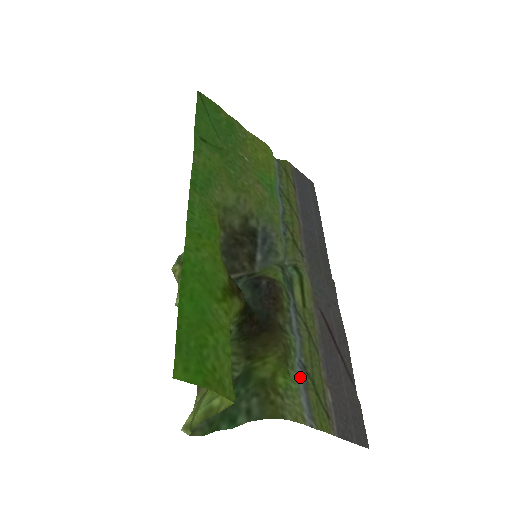
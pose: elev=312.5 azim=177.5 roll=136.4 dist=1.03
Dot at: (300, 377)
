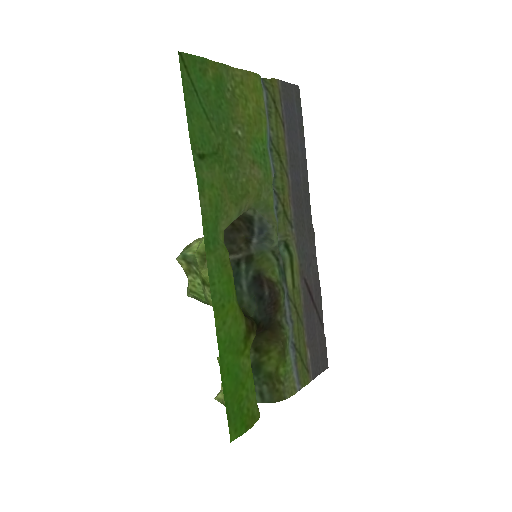
Dot at: (292, 356)
